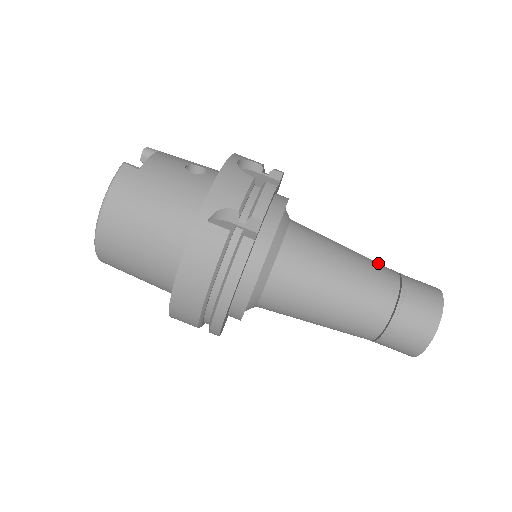
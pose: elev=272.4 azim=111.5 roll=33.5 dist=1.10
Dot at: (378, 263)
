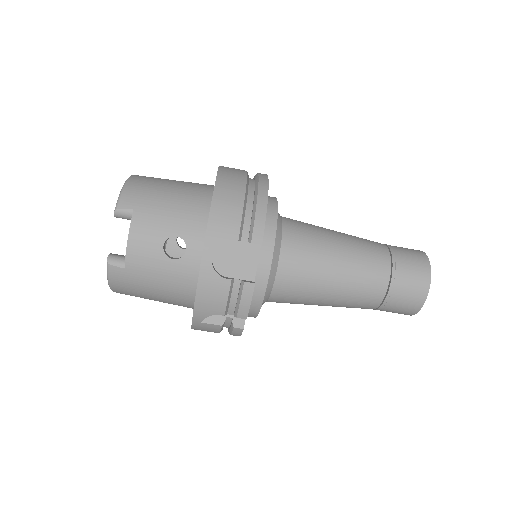
Dot at: (371, 267)
